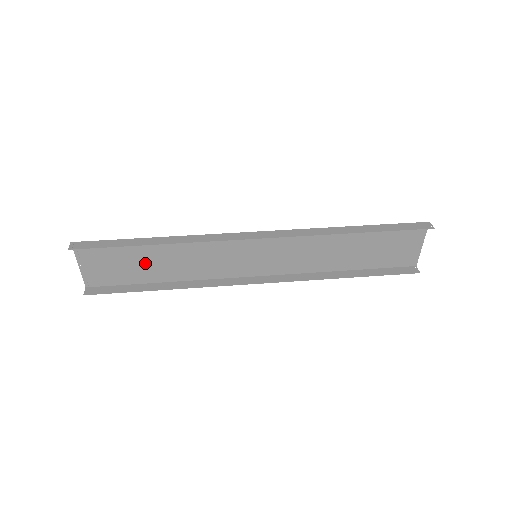
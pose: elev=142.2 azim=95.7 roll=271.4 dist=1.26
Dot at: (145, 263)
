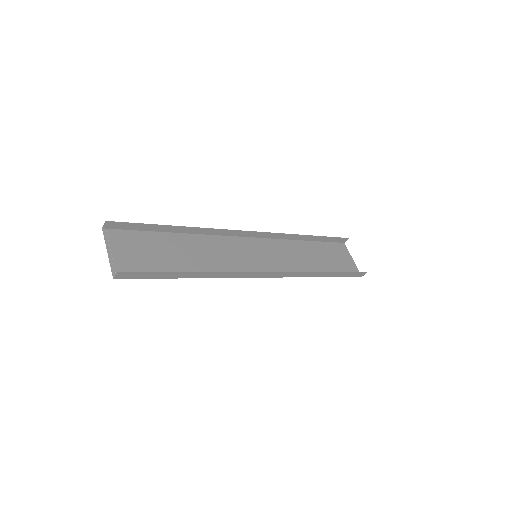
Dot at: (170, 256)
